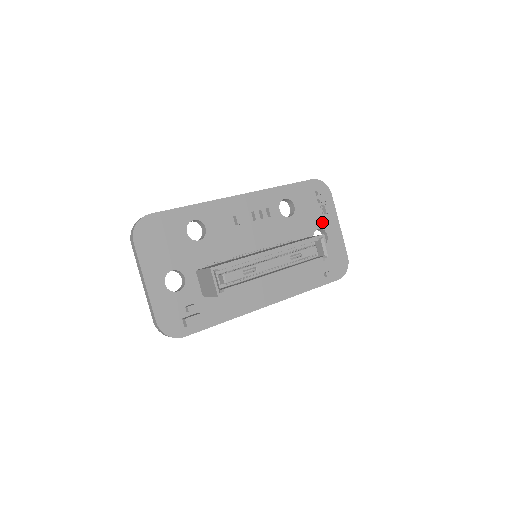
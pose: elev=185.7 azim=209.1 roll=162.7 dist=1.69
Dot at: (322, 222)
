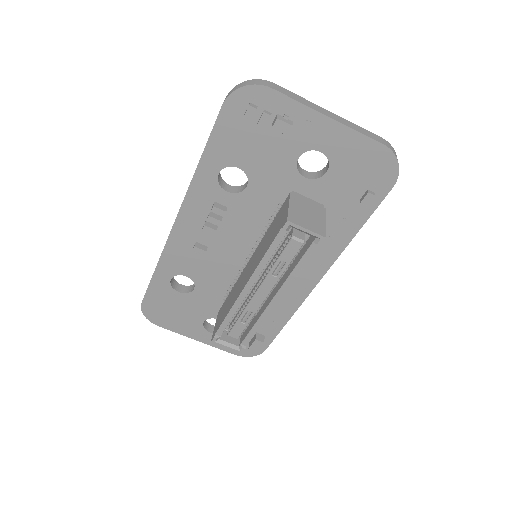
Dot at: (296, 144)
